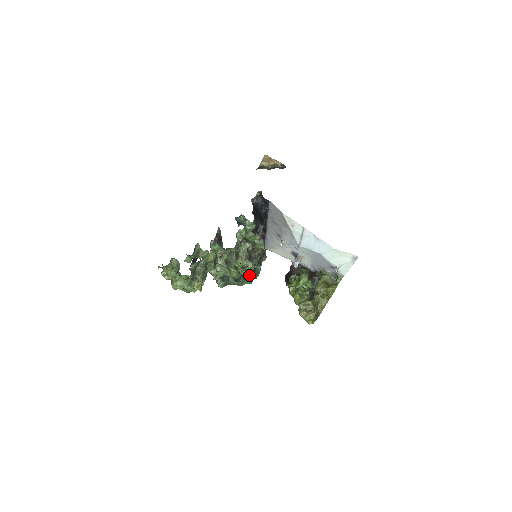
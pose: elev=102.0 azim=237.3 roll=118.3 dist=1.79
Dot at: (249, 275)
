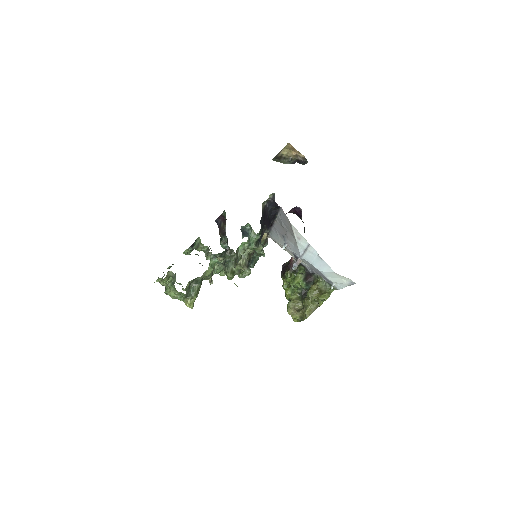
Dot at: occluded
